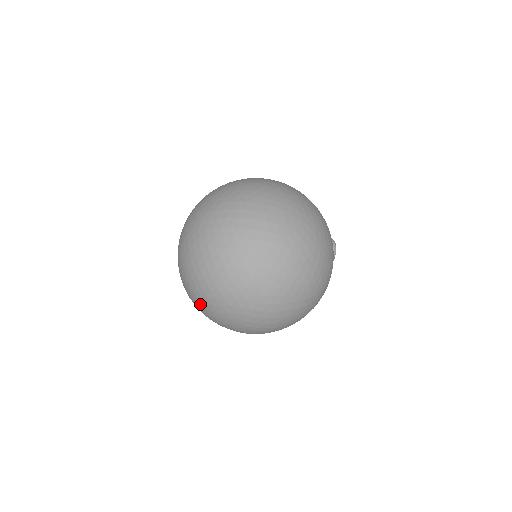
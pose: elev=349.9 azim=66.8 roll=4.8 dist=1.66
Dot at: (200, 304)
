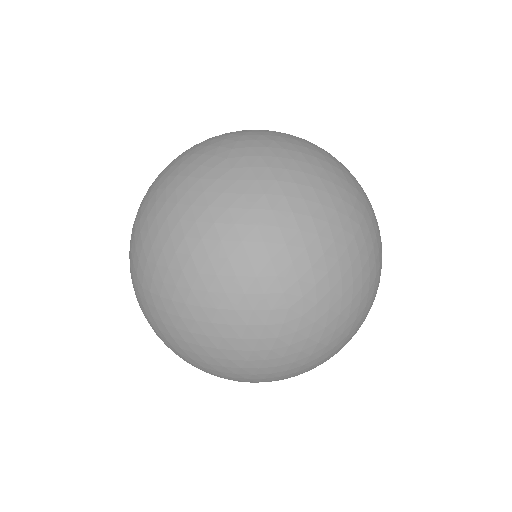
Dot at: (186, 356)
